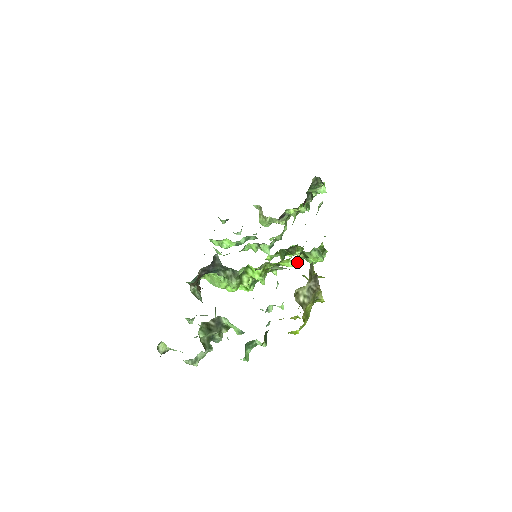
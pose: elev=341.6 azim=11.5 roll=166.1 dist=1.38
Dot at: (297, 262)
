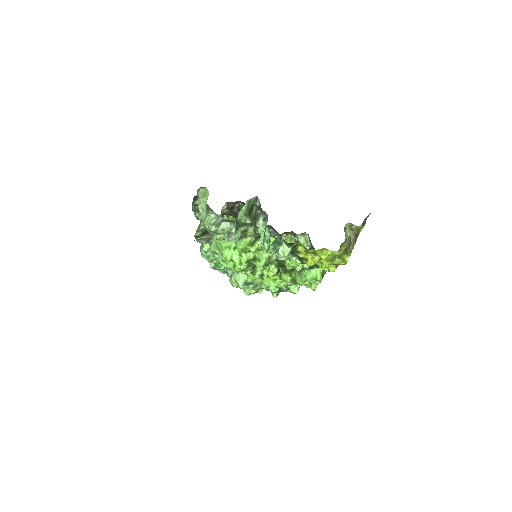
Dot at: (301, 266)
